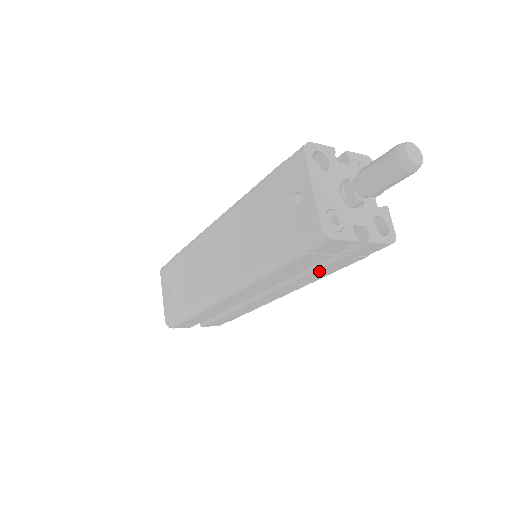
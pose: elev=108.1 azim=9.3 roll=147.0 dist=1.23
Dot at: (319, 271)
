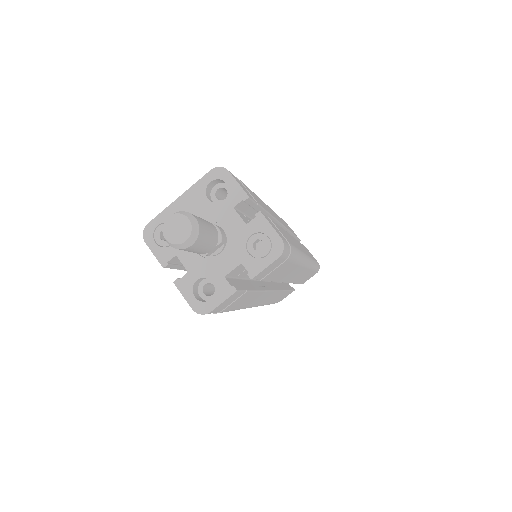
Dot at: occluded
